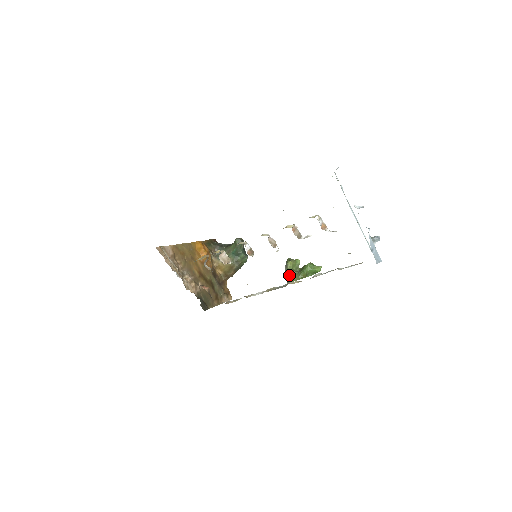
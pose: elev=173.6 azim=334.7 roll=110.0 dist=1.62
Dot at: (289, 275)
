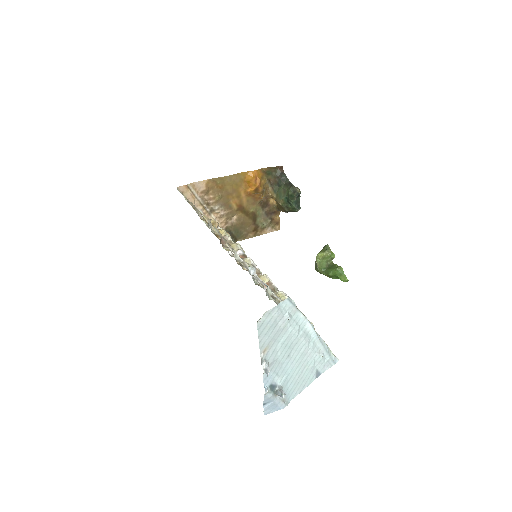
Dot at: (315, 264)
